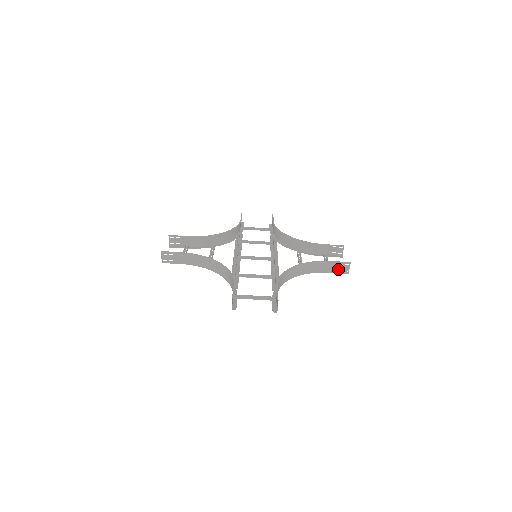
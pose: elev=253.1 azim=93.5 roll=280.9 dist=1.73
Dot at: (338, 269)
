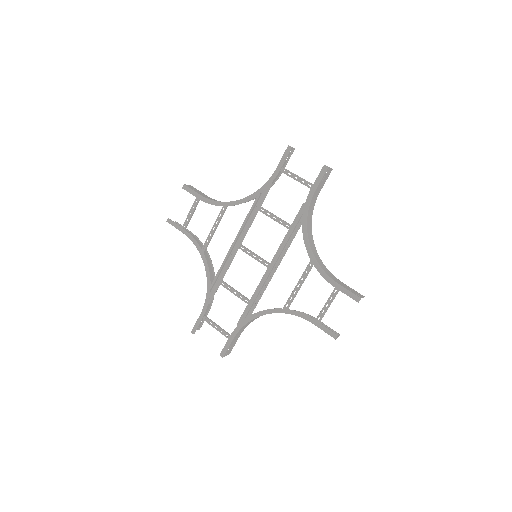
Dot at: (350, 290)
